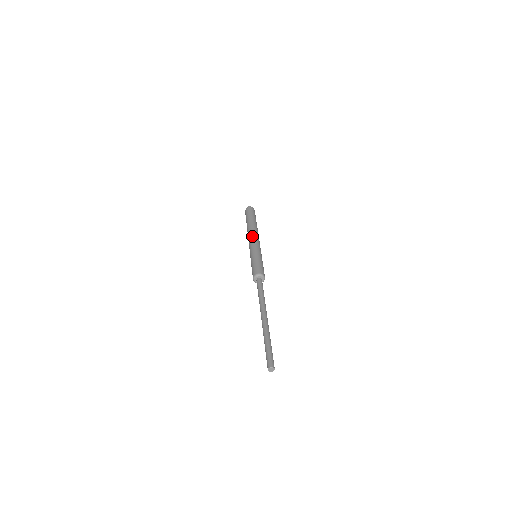
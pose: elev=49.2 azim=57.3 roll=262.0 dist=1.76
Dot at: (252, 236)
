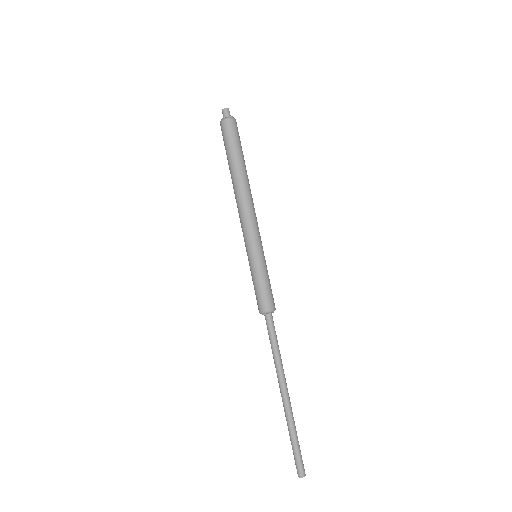
Dot at: (239, 216)
